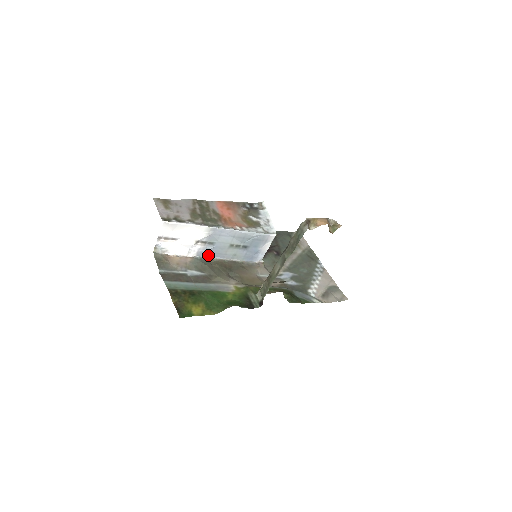
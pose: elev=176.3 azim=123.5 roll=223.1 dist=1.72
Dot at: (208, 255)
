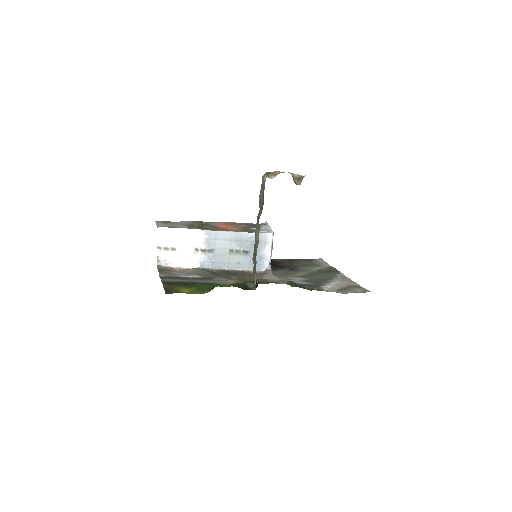
Dot at: (211, 266)
